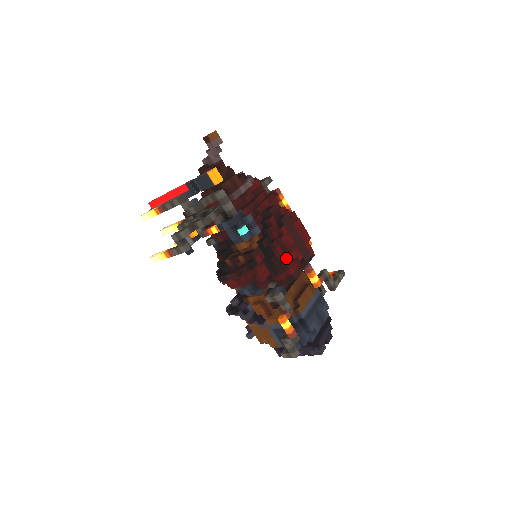
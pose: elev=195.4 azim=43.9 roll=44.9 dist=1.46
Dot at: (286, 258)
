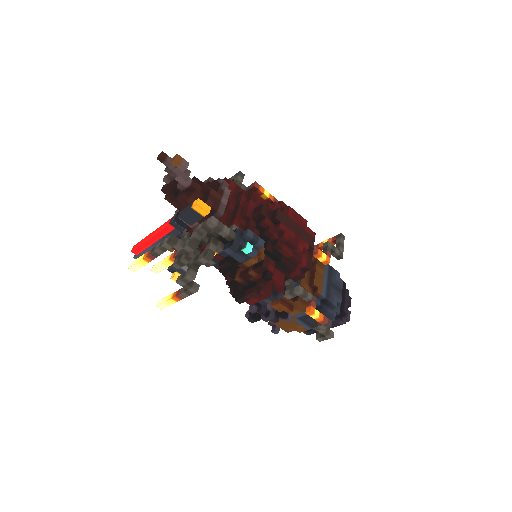
Dot at: (294, 253)
